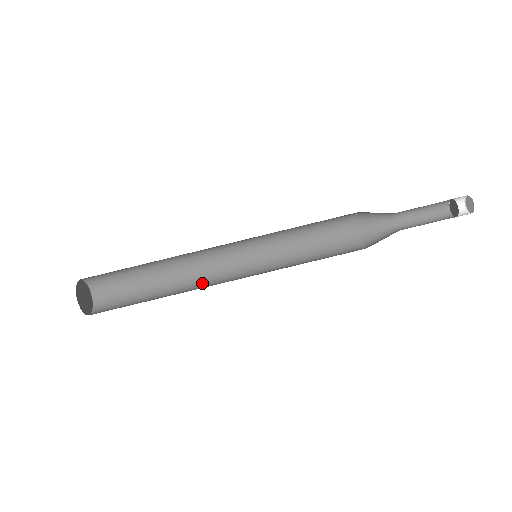
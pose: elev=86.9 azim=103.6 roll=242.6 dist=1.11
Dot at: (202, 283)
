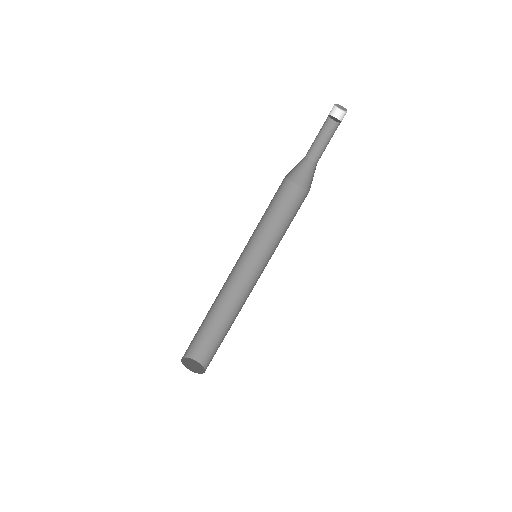
Dot at: (243, 297)
